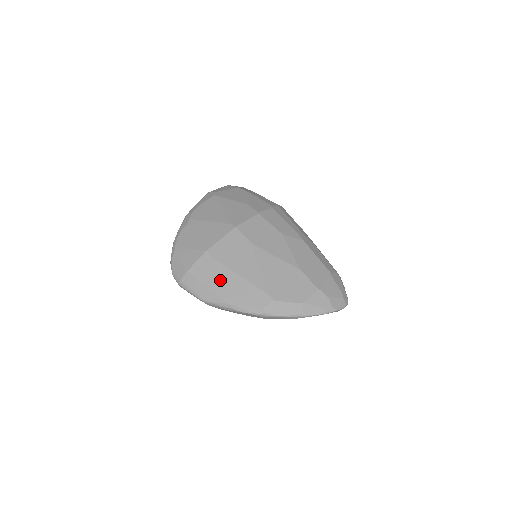
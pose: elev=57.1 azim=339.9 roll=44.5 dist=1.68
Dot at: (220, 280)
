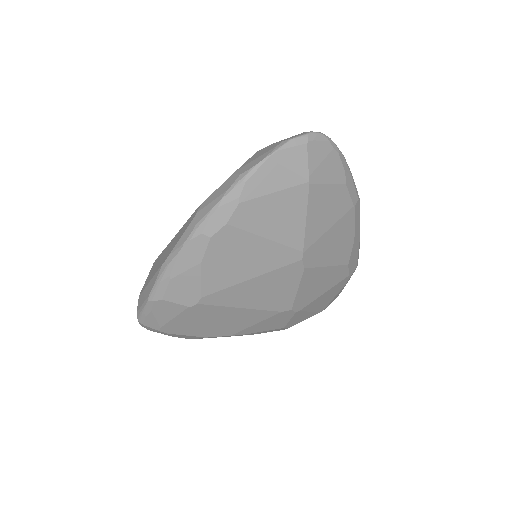
Dot at: (159, 261)
